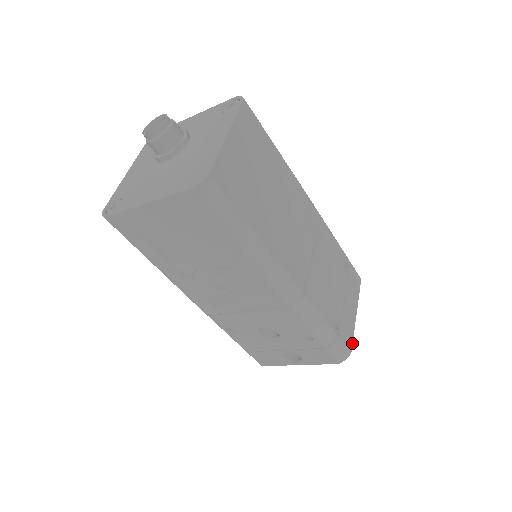
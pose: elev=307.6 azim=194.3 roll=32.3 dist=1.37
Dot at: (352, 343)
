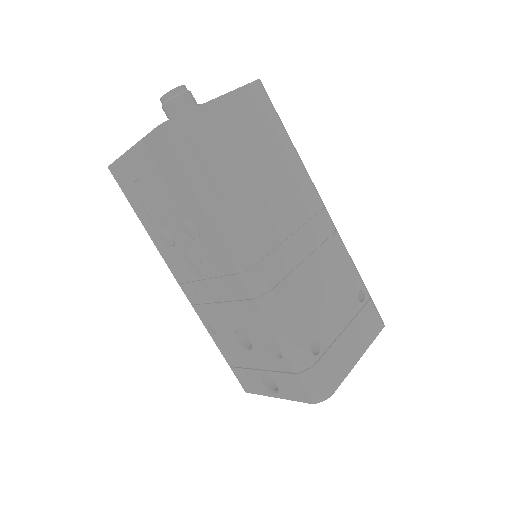
Dot at: (338, 386)
